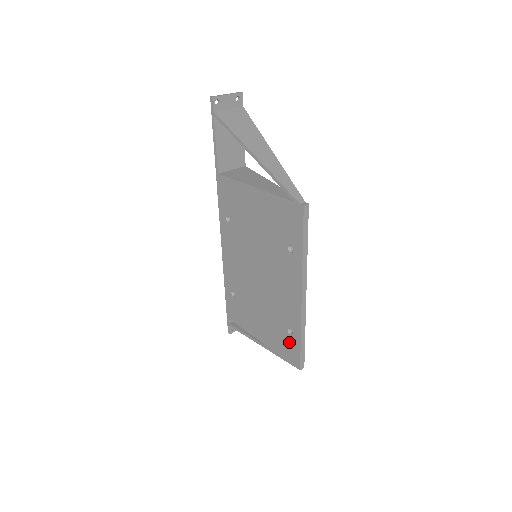
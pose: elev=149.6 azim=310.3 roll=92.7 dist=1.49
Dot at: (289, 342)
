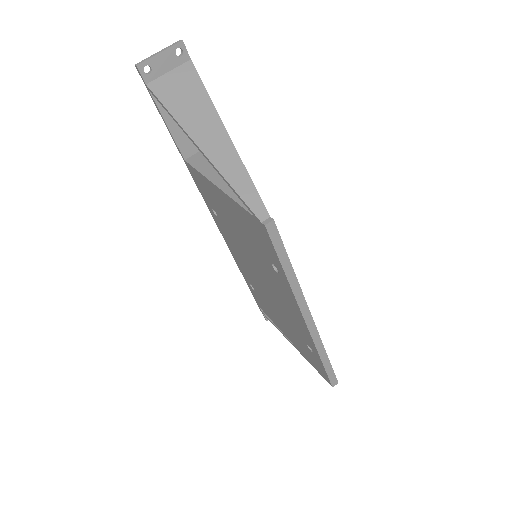
Dot at: (313, 357)
